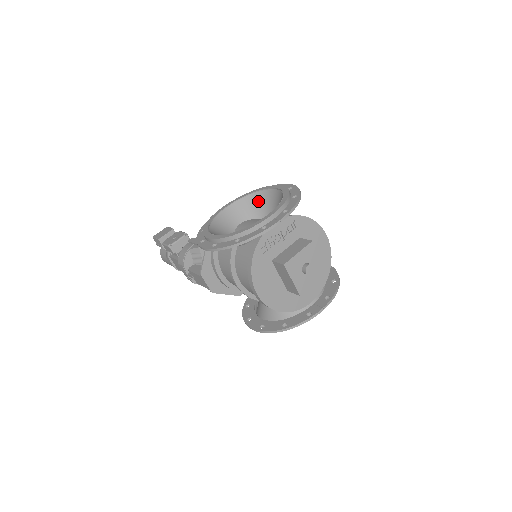
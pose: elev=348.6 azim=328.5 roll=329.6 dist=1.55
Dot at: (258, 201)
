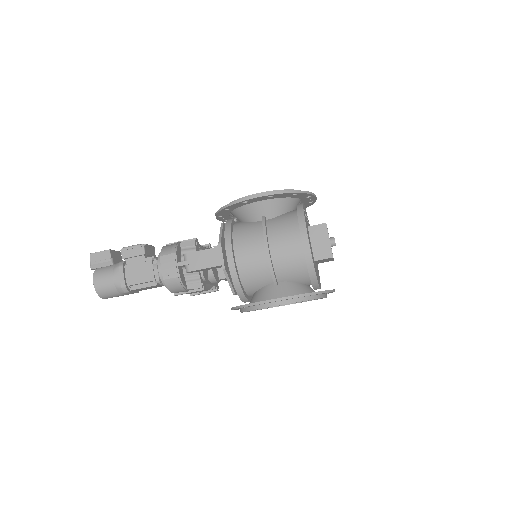
Dot at: occluded
